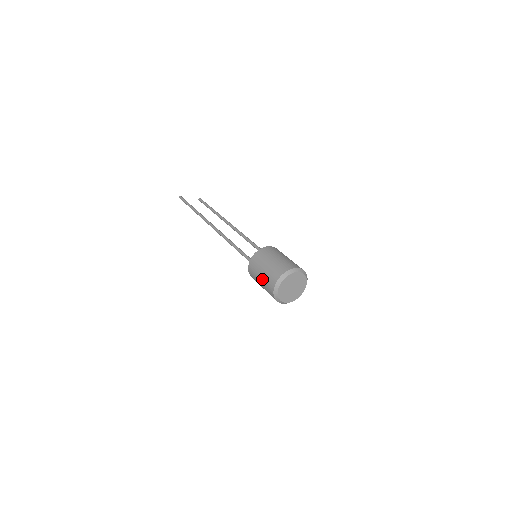
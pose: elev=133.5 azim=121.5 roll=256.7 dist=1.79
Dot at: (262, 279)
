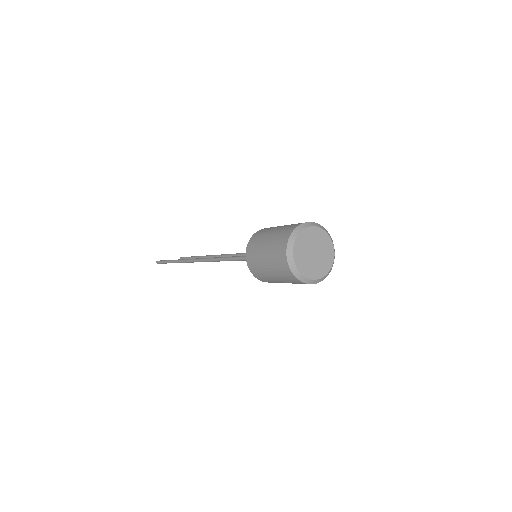
Dot at: (267, 250)
